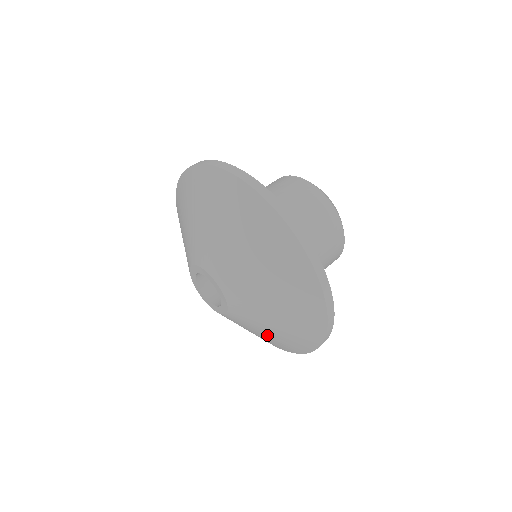
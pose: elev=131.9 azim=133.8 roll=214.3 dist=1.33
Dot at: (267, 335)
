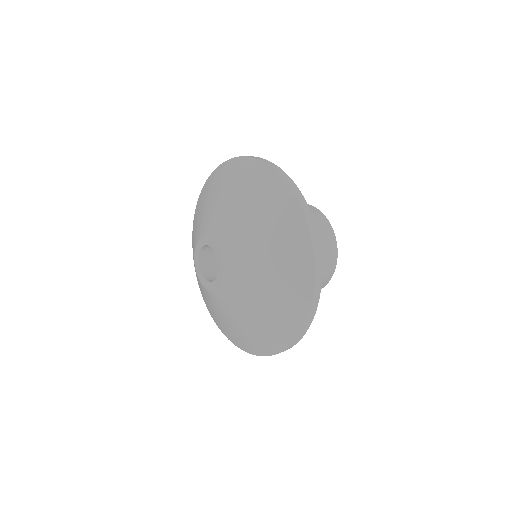
Dot at: (267, 293)
